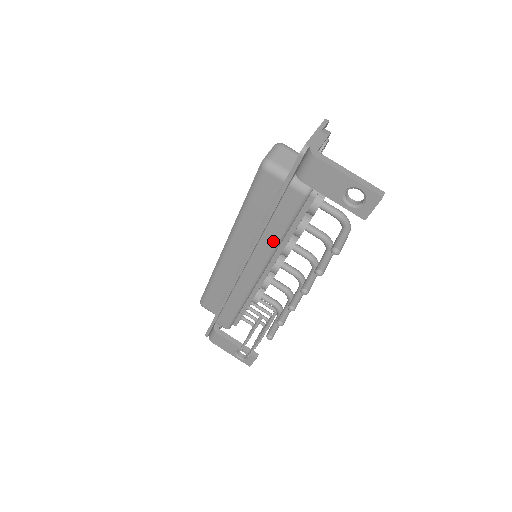
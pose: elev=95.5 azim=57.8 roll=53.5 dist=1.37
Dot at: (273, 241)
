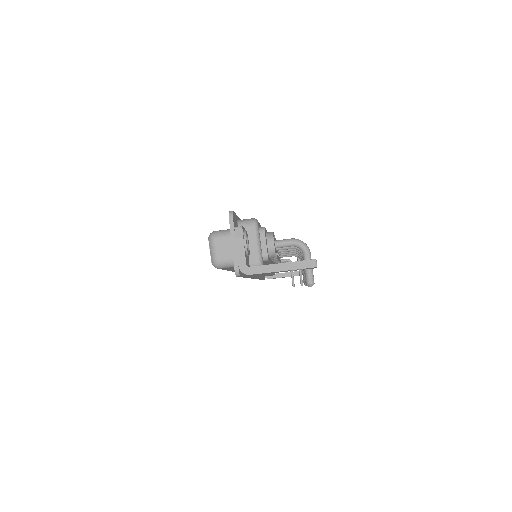
Dot at: occluded
